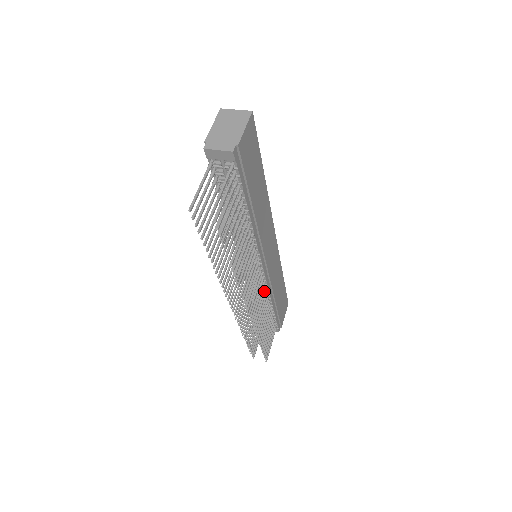
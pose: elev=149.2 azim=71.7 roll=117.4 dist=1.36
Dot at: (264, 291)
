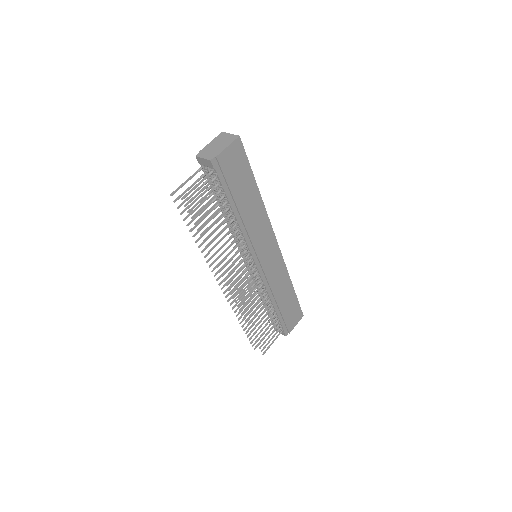
Dot at: (260, 287)
